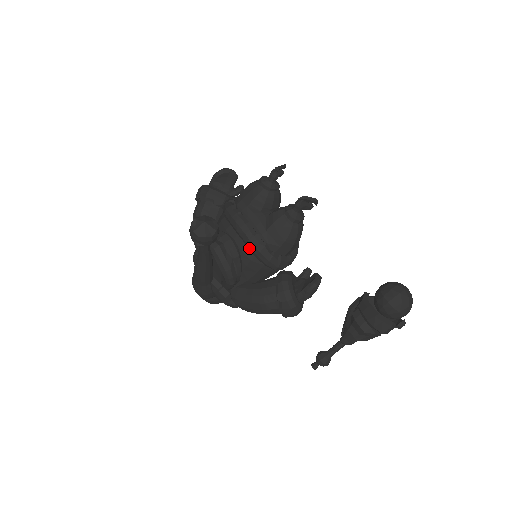
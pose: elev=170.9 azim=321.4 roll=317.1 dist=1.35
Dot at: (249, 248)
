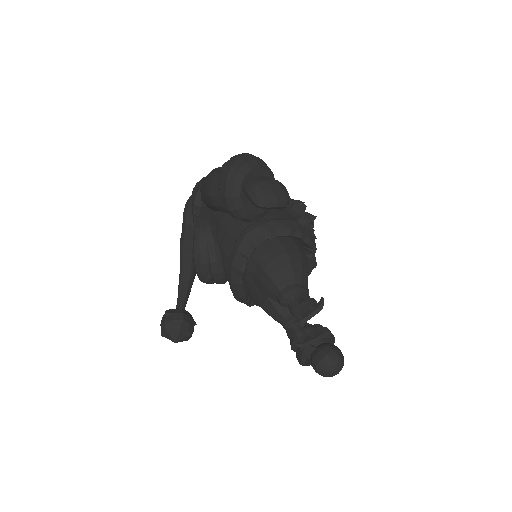
Dot at: occluded
